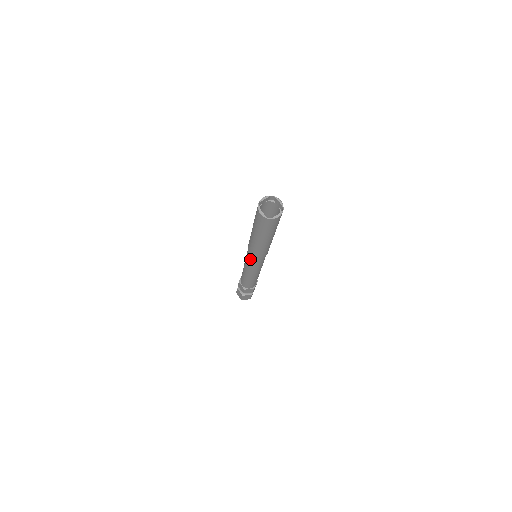
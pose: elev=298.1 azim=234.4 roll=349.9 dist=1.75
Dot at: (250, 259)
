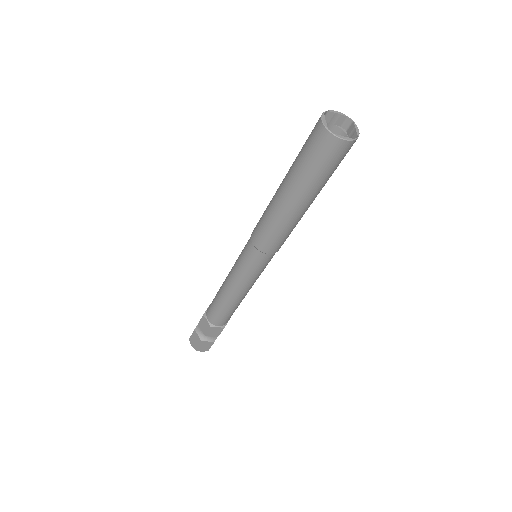
Dot at: (264, 261)
